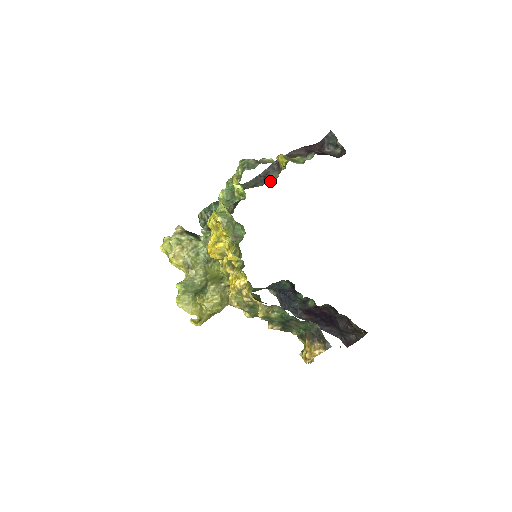
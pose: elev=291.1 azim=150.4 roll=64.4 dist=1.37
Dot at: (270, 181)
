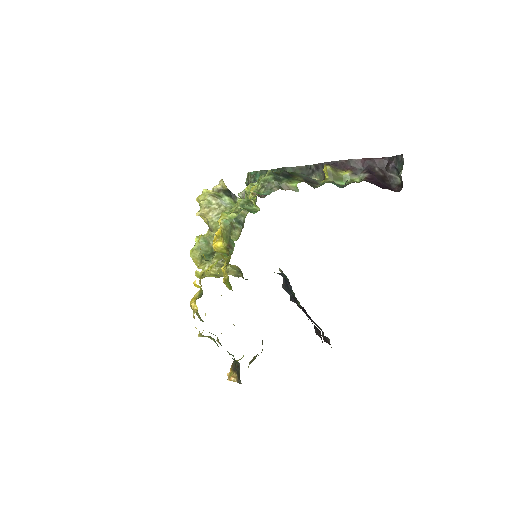
Dot at: occluded
